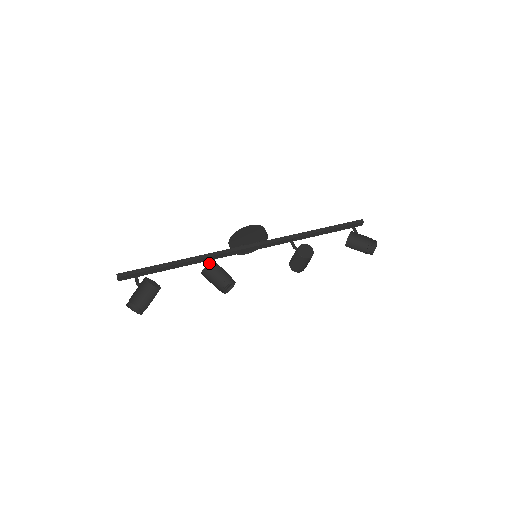
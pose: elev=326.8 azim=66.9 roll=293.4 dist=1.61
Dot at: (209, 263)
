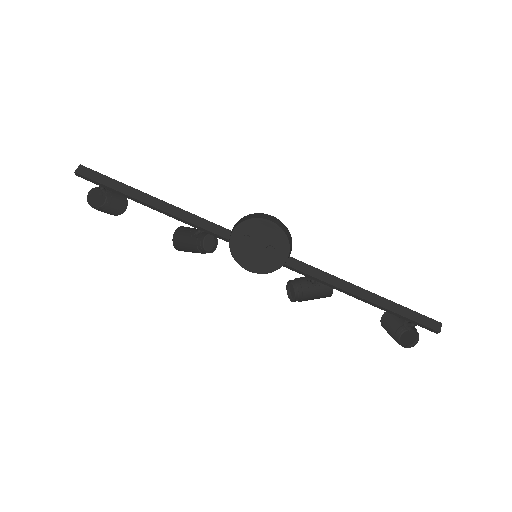
Dot at: occluded
